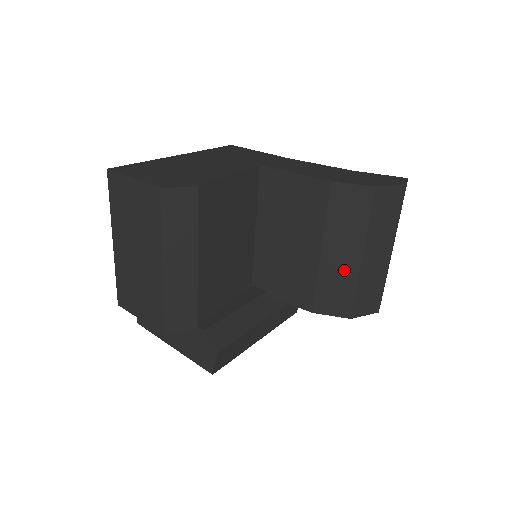
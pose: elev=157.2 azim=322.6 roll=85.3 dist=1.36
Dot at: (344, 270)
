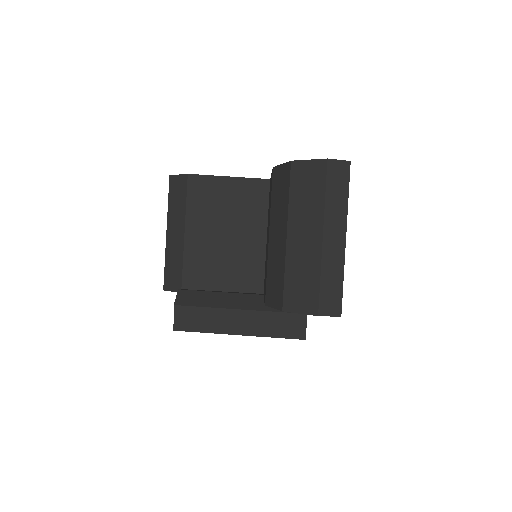
Dot at: (279, 253)
